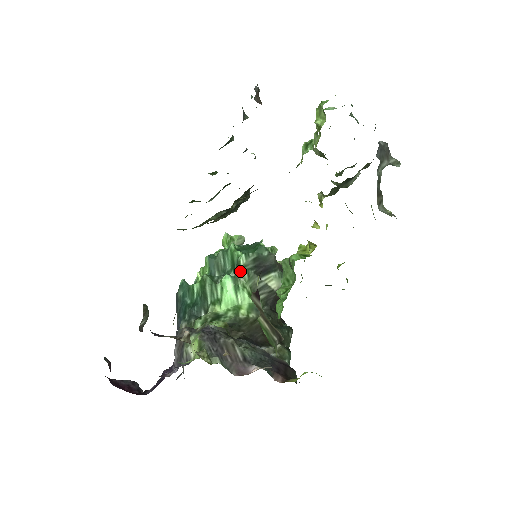
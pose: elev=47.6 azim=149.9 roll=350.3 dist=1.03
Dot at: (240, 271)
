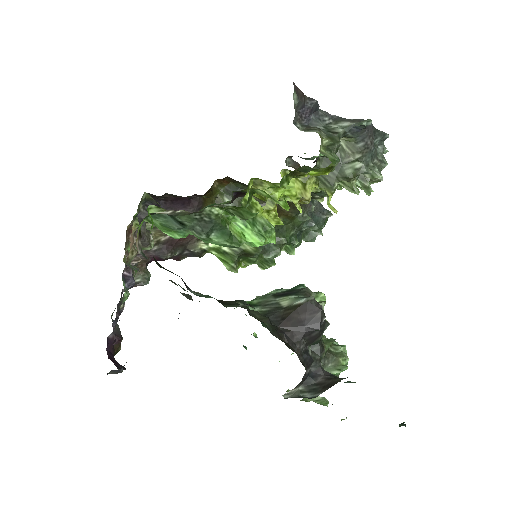
Dot at: (261, 296)
